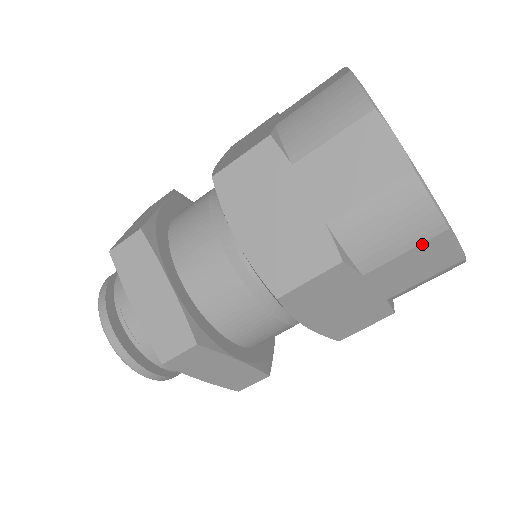
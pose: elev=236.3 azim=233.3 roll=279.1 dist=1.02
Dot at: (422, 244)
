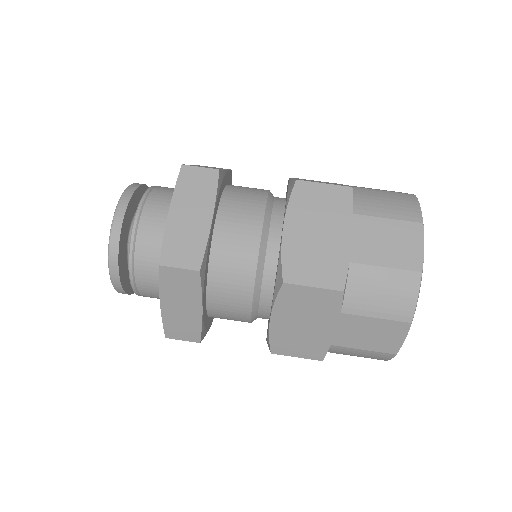
Dot at: (402, 222)
